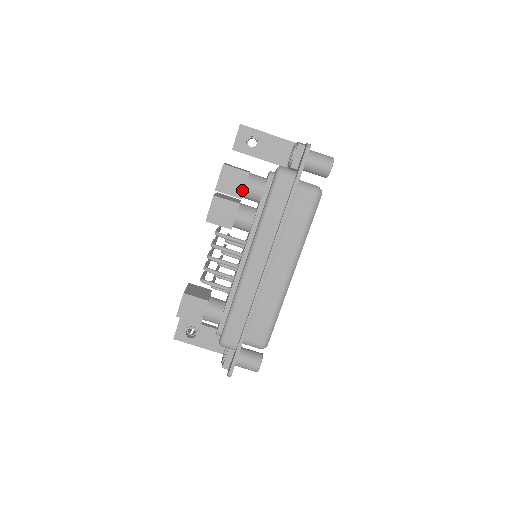
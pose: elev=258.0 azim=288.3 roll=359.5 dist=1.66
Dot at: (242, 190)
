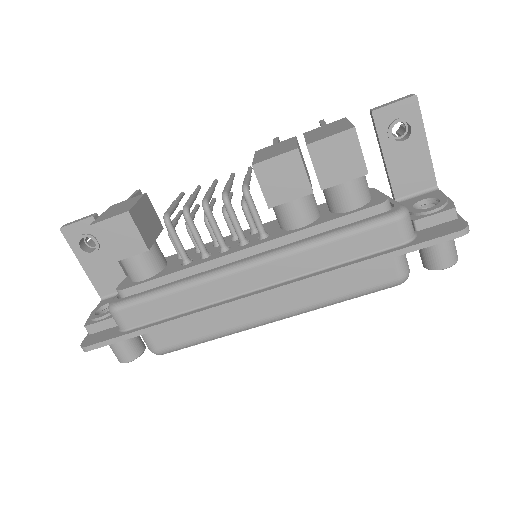
Dot at: (336, 182)
